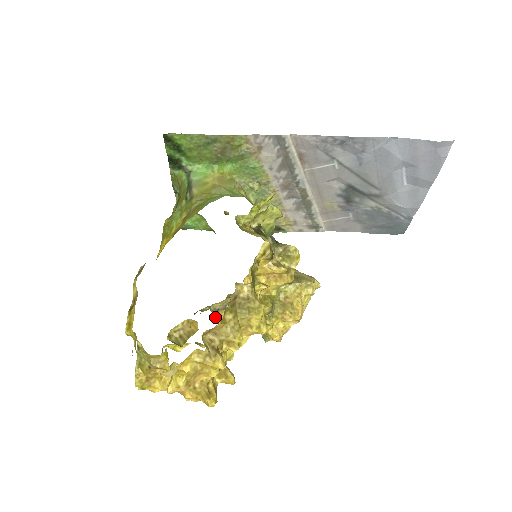
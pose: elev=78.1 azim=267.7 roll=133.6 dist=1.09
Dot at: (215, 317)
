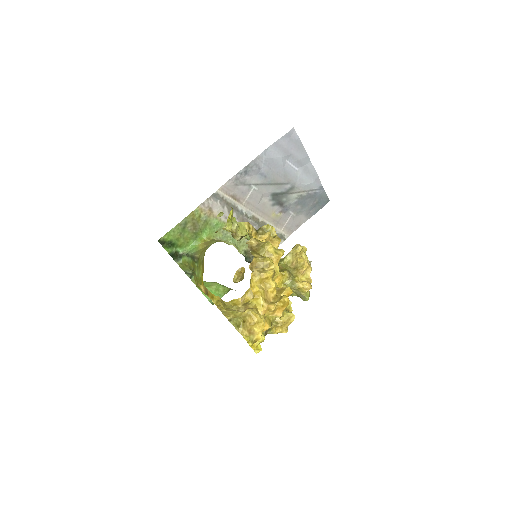
Dot at: occluded
